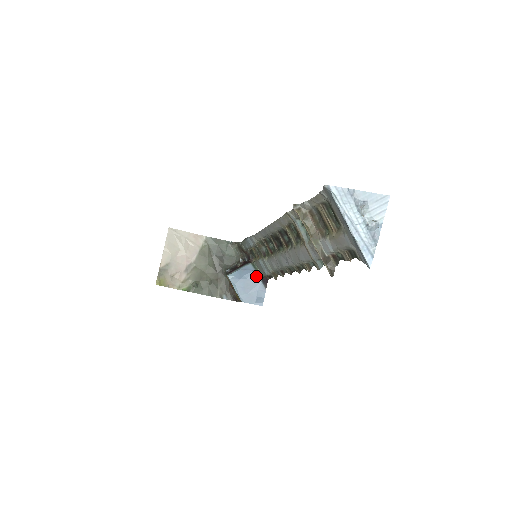
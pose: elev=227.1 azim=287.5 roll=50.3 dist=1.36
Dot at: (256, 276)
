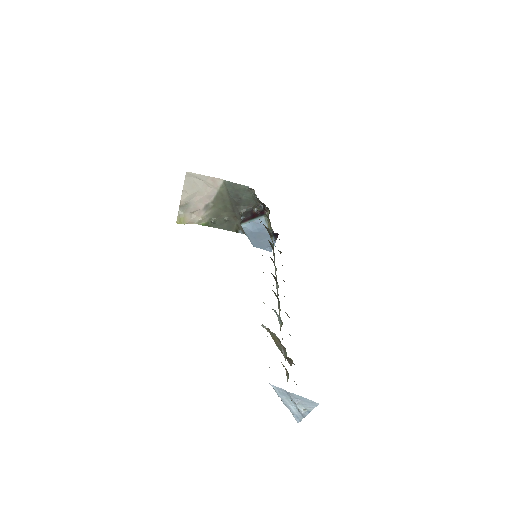
Dot at: (267, 231)
